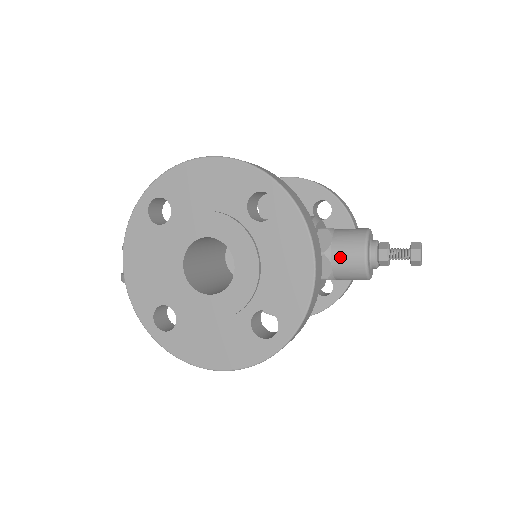
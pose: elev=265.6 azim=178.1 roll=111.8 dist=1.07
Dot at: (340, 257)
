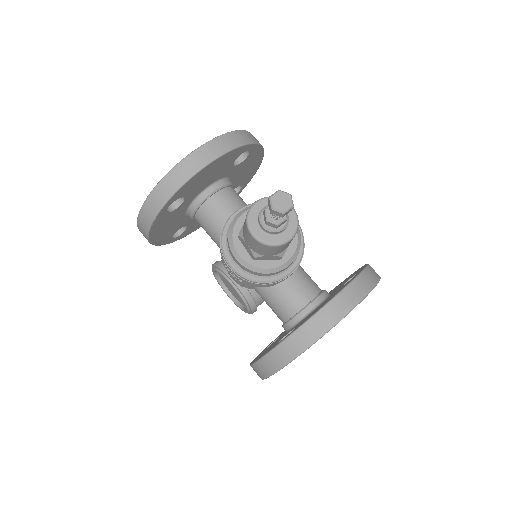
Dot at: occluded
